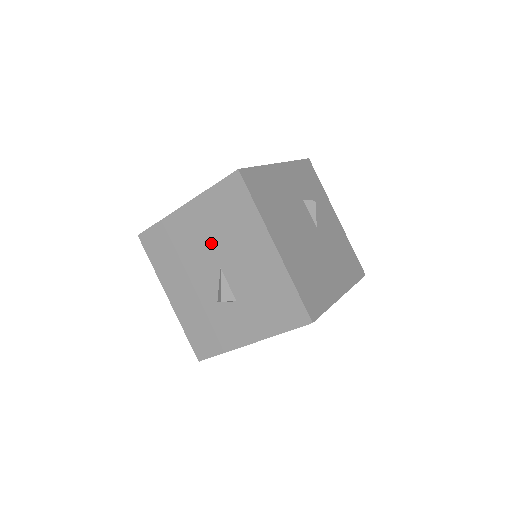
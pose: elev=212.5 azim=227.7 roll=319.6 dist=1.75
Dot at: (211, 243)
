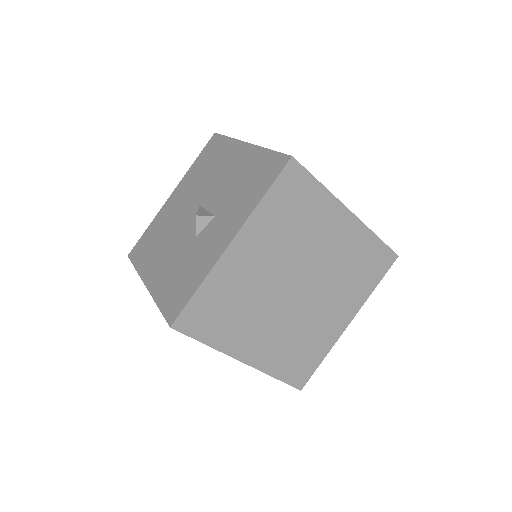
Dot at: (192, 196)
